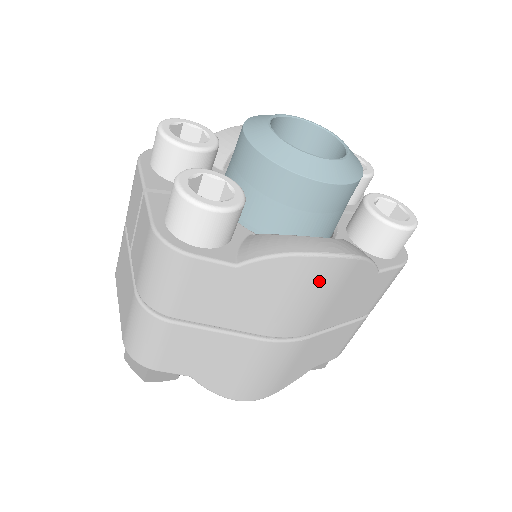
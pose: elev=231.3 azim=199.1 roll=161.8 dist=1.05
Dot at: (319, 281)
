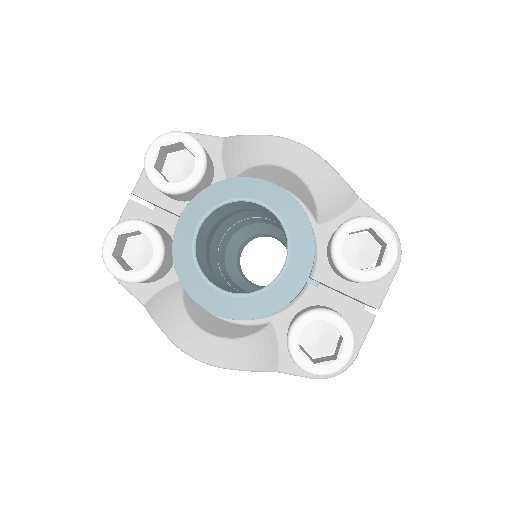
Dot at: occluded
